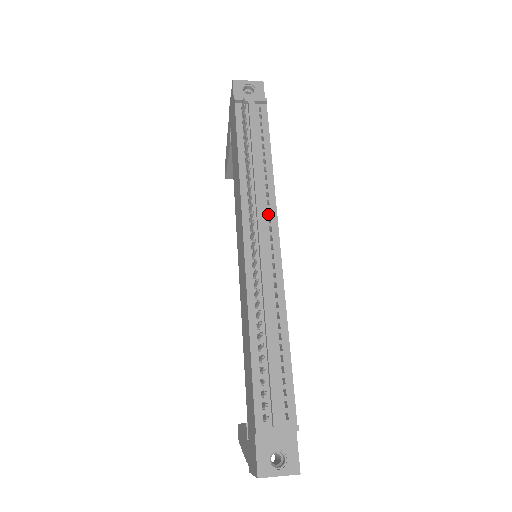
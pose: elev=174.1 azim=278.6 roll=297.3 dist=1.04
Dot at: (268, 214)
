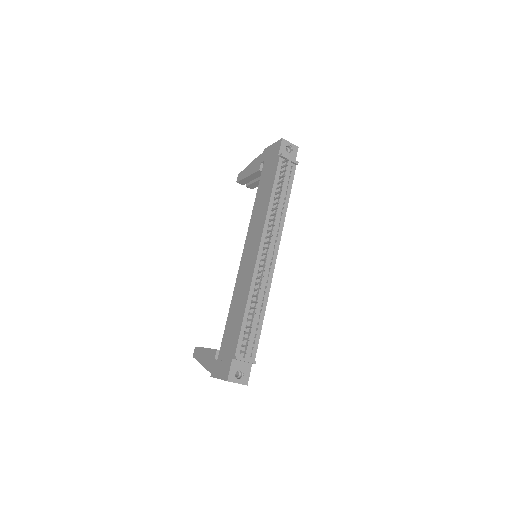
Dot at: (276, 237)
